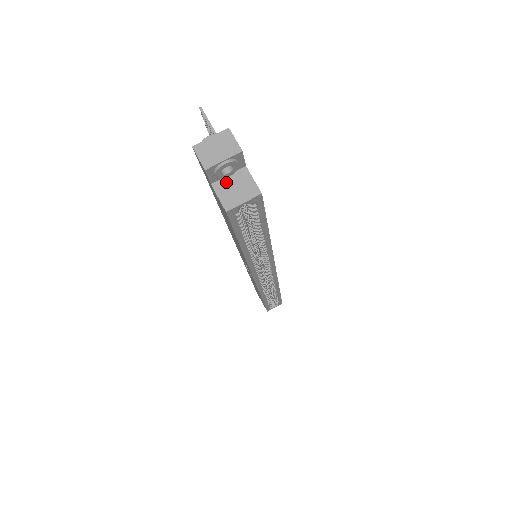
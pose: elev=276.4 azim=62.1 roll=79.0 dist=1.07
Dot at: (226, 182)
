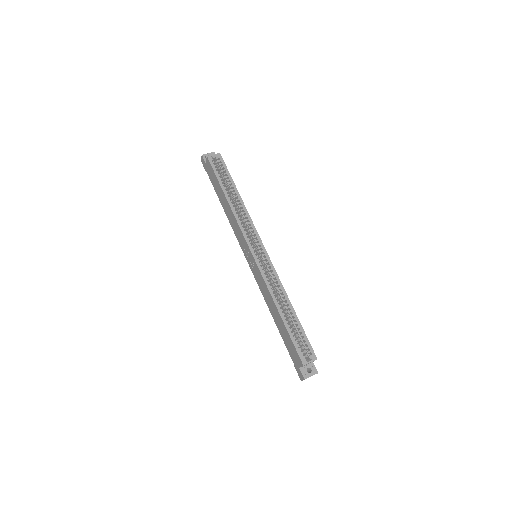
Dot at: occluded
